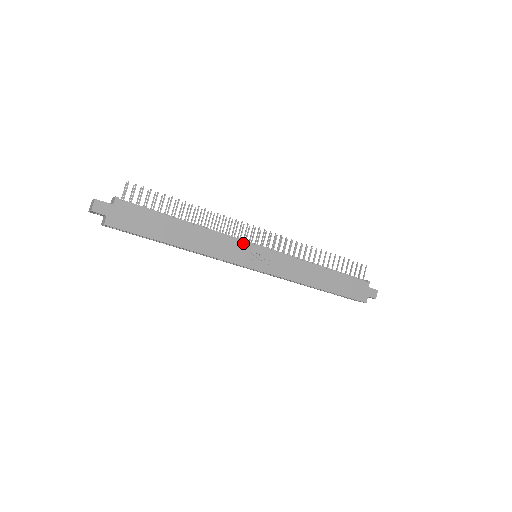
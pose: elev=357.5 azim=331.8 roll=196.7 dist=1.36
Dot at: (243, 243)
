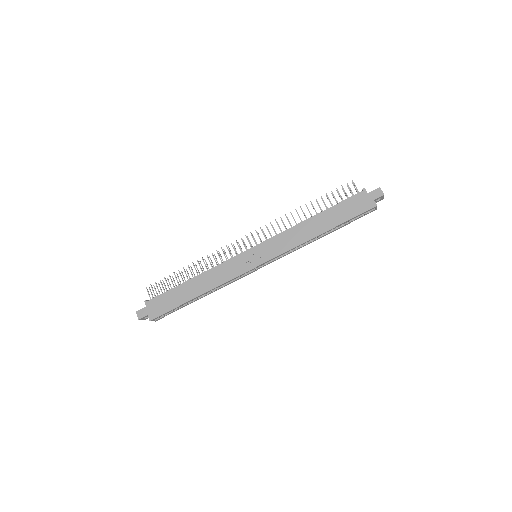
Dot at: (236, 258)
